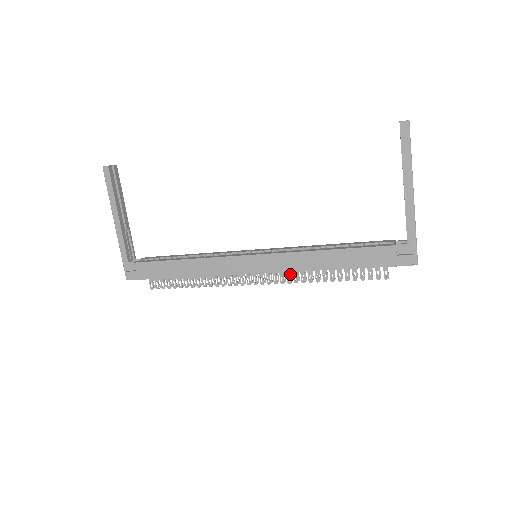
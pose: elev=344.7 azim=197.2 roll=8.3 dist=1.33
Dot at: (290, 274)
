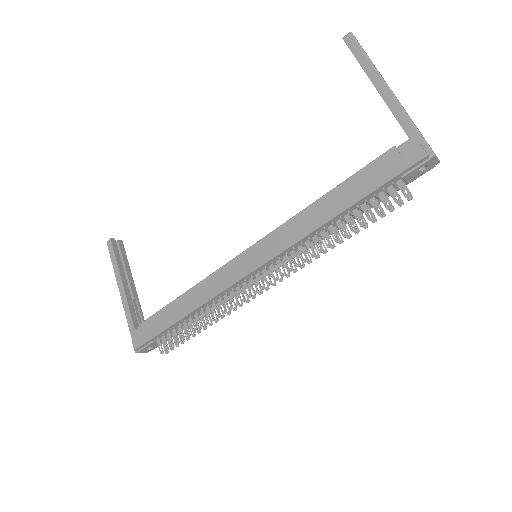
Dot at: (296, 255)
